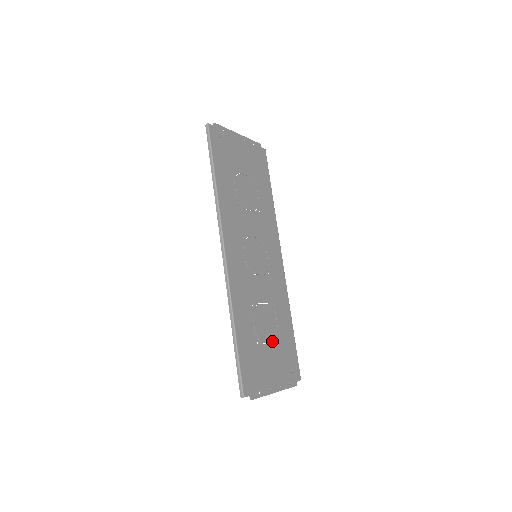
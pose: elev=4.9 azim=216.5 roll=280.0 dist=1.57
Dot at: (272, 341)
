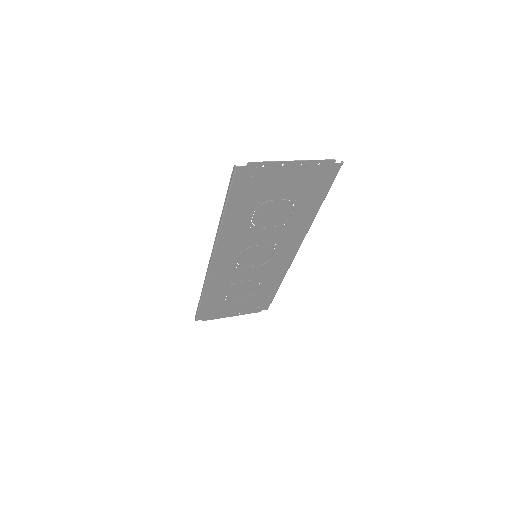
Dot at: (245, 297)
